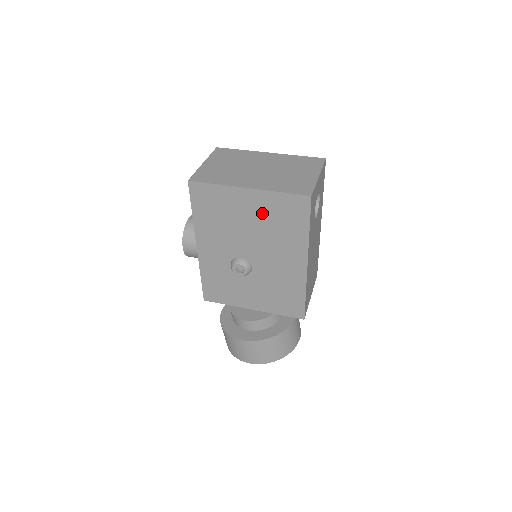
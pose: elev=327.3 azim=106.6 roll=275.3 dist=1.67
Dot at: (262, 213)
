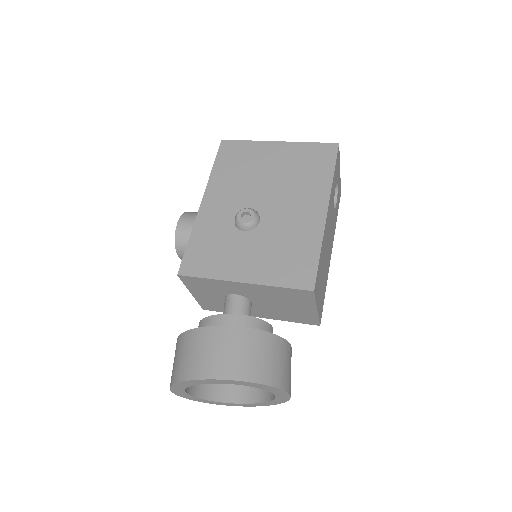
Dot at: (287, 161)
